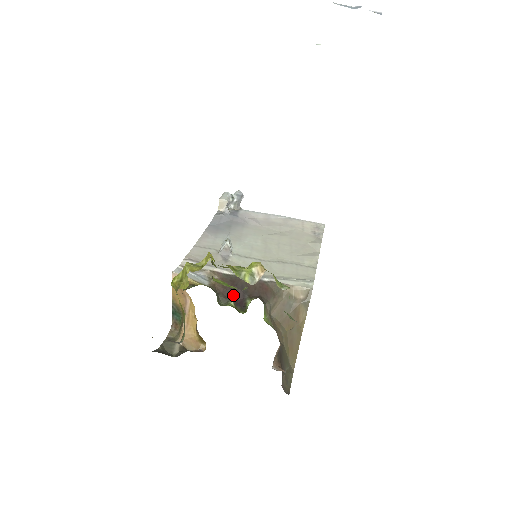
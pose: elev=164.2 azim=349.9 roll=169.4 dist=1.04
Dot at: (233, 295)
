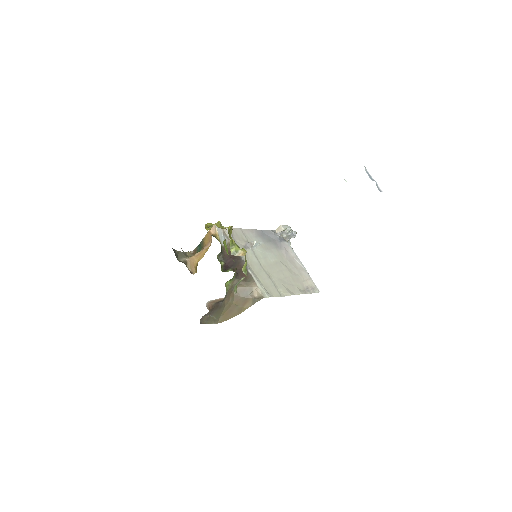
Dot at: (228, 261)
